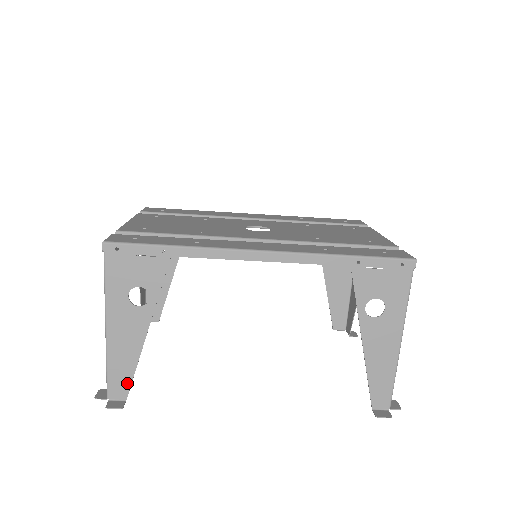
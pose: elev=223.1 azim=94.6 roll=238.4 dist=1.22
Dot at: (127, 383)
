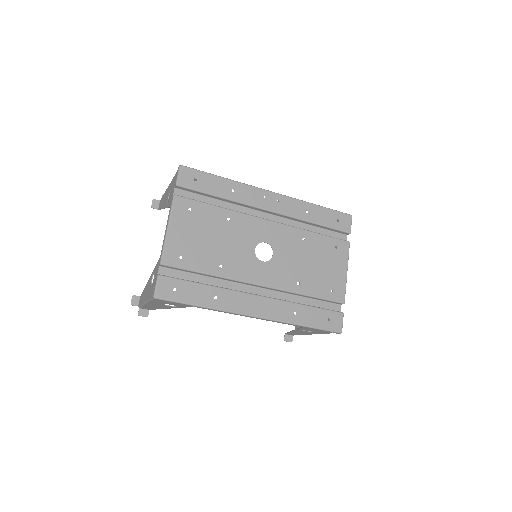
Dot at: (152, 309)
